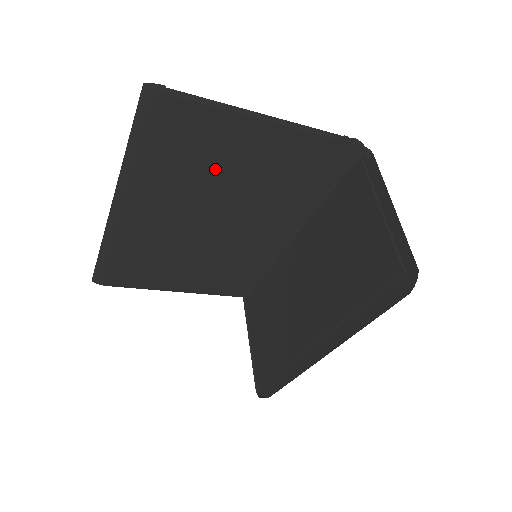
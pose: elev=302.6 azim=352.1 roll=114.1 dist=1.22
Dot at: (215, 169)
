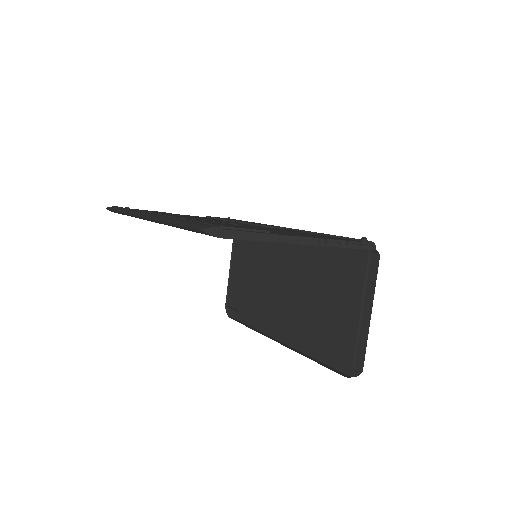
Dot at: occluded
